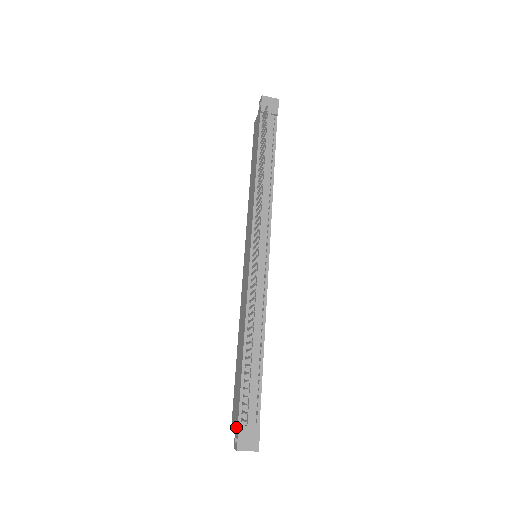
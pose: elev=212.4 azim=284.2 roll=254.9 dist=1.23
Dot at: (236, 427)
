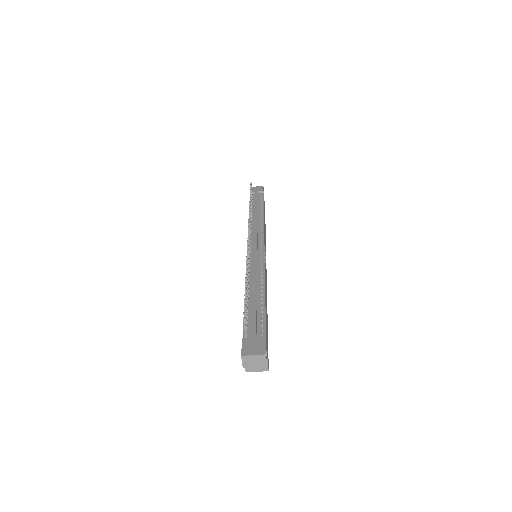
Dot at: occluded
